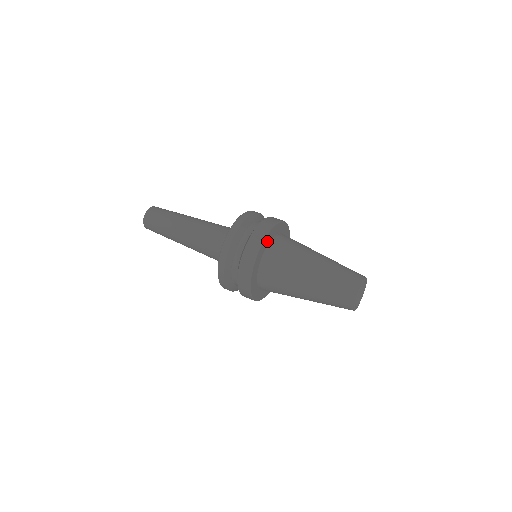
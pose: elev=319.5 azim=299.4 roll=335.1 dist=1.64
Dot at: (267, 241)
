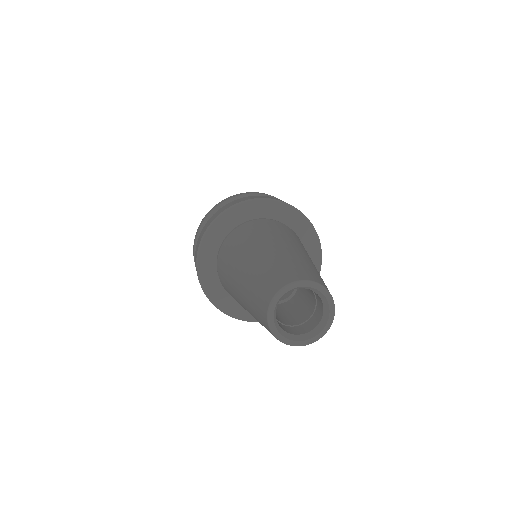
Dot at: (213, 246)
